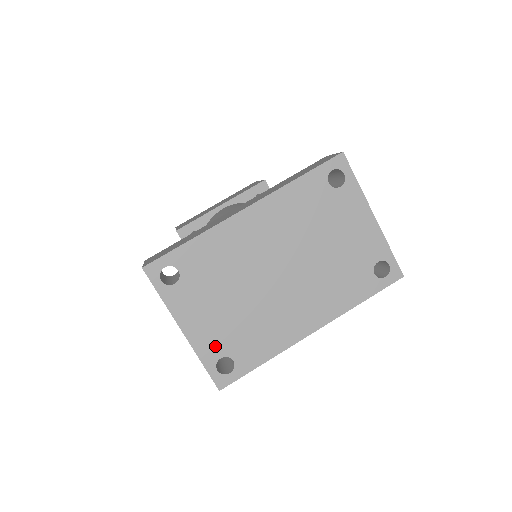
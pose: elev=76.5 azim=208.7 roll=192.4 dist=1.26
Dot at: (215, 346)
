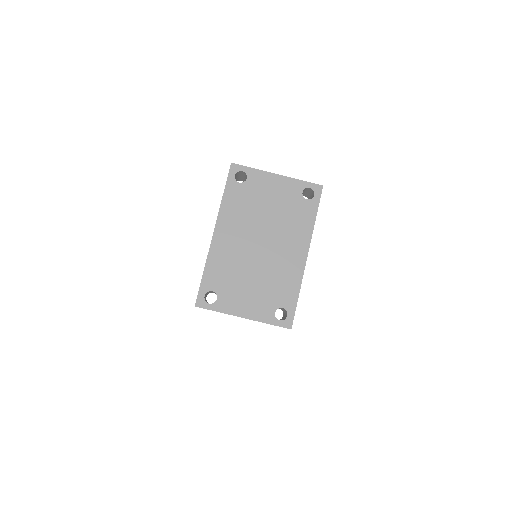
Dot at: (266, 310)
